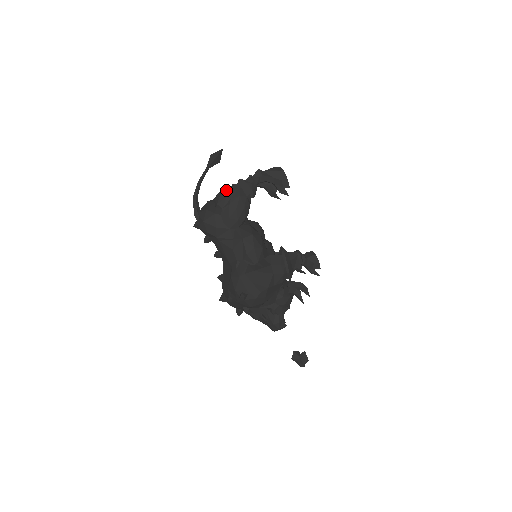
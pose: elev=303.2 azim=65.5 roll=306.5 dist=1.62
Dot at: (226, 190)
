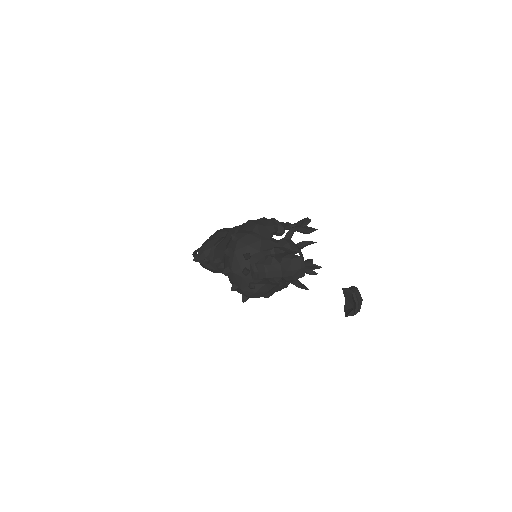
Dot at: occluded
